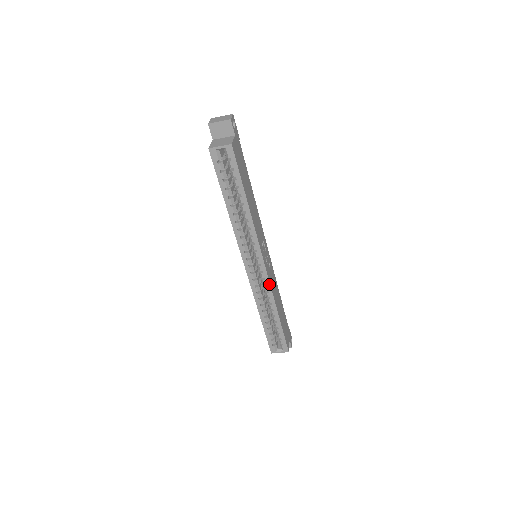
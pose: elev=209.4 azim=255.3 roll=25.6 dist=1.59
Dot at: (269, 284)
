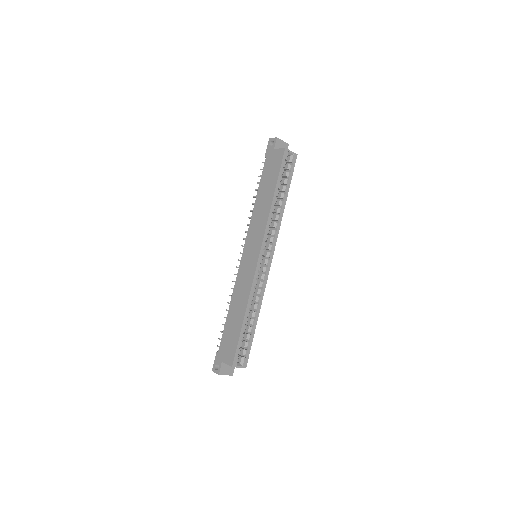
Dot at: (266, 281)
